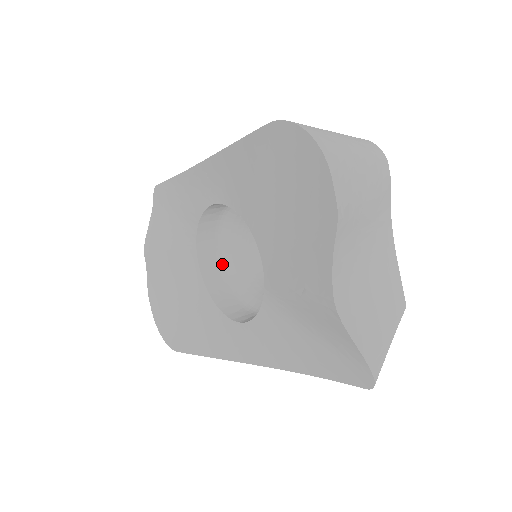
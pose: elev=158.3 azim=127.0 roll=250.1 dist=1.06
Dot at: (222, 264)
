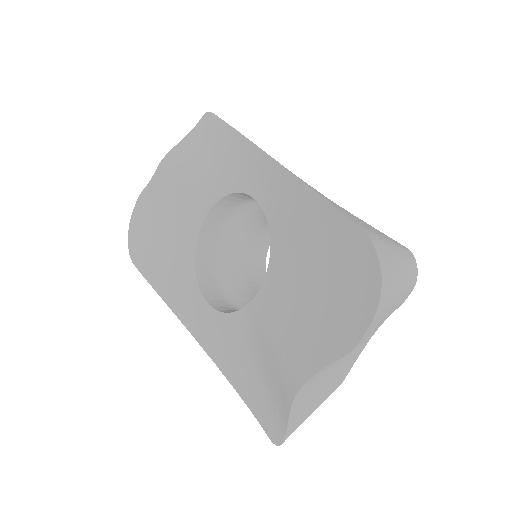
Dot at: (222, 232)
